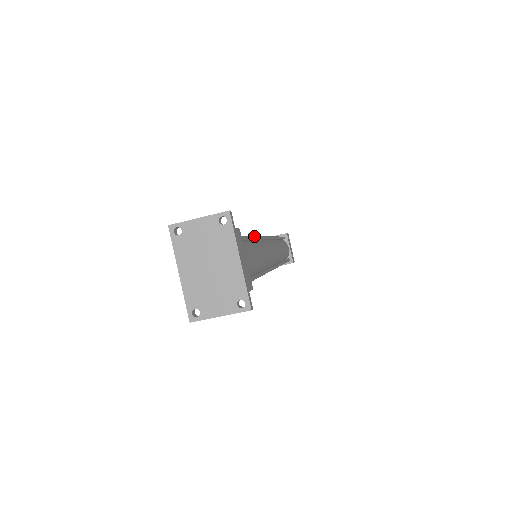
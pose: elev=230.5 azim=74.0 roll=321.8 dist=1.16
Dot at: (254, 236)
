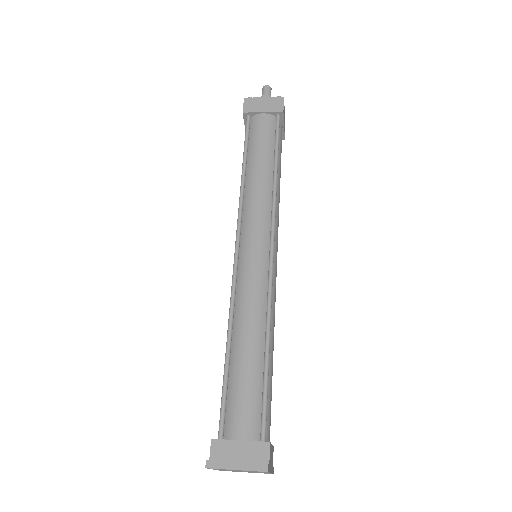
Dot at: (269, 339)
